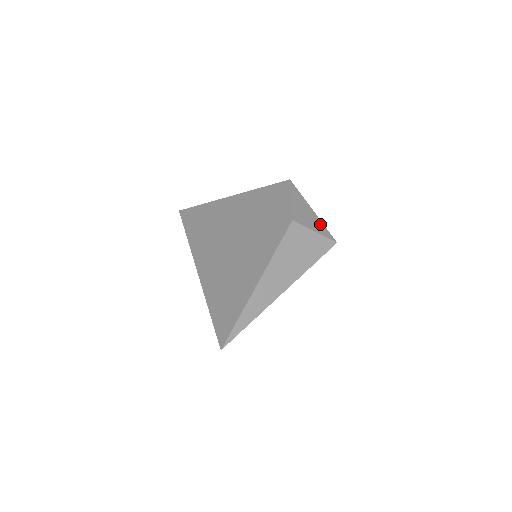
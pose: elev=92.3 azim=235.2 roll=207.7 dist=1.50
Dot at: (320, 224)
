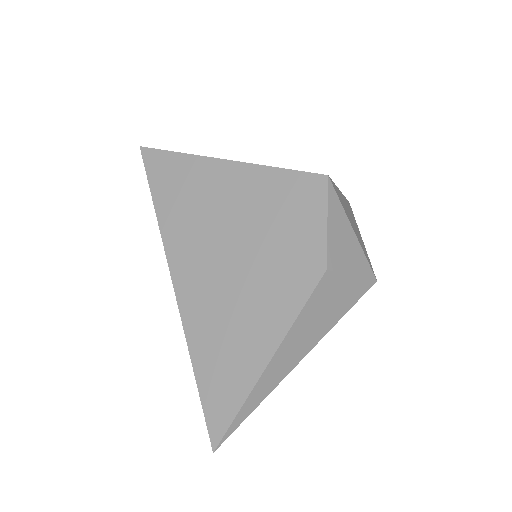
Dot at: (360, 255)
